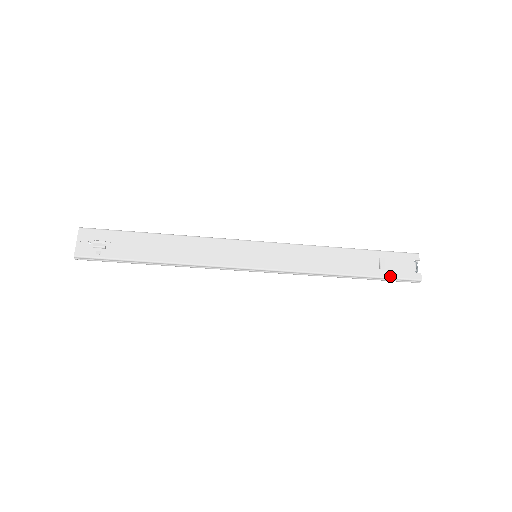
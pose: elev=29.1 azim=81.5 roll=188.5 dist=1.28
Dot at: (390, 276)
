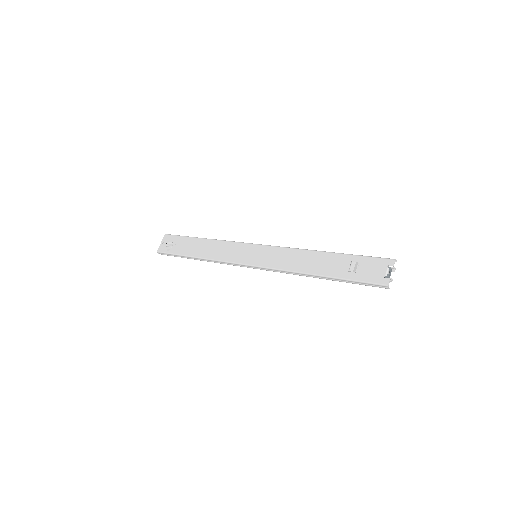
Dot at: (356, 279)
